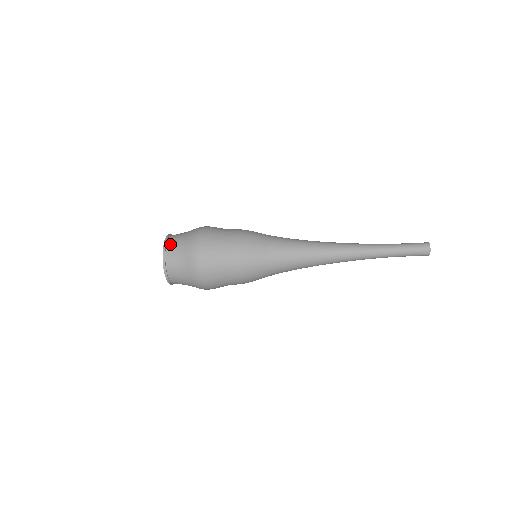
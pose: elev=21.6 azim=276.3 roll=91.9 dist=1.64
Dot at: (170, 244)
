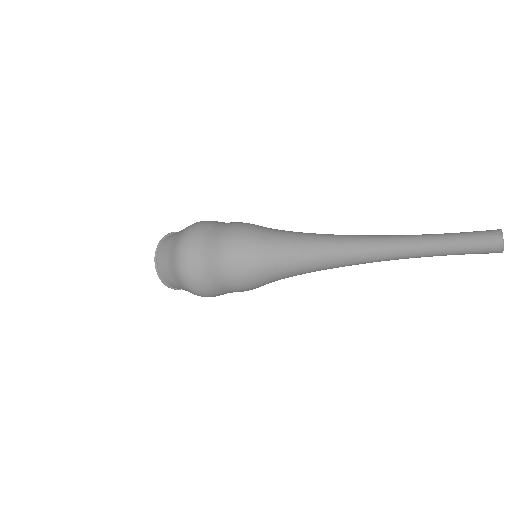
Dot at: (161, 271)
